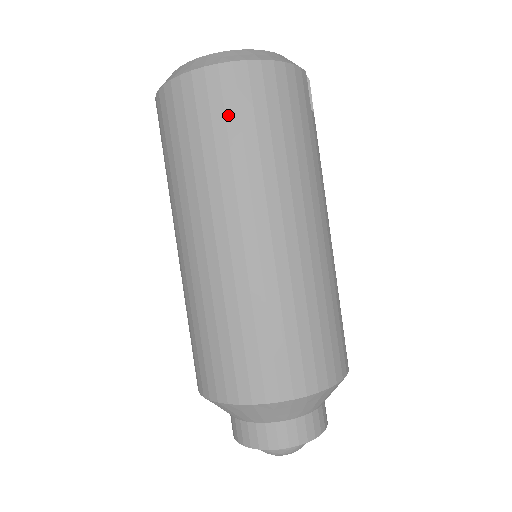
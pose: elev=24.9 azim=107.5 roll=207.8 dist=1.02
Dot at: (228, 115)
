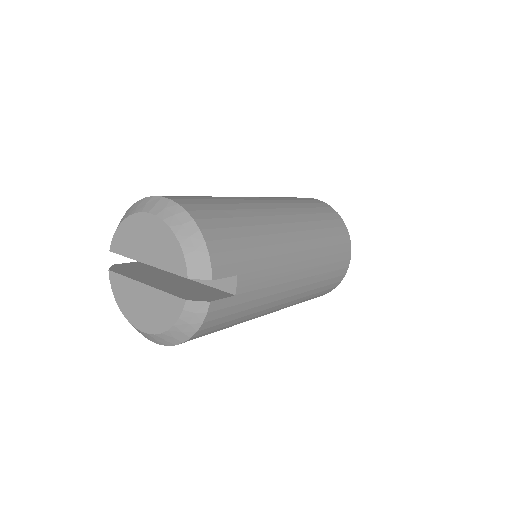
Dot at: occluded
